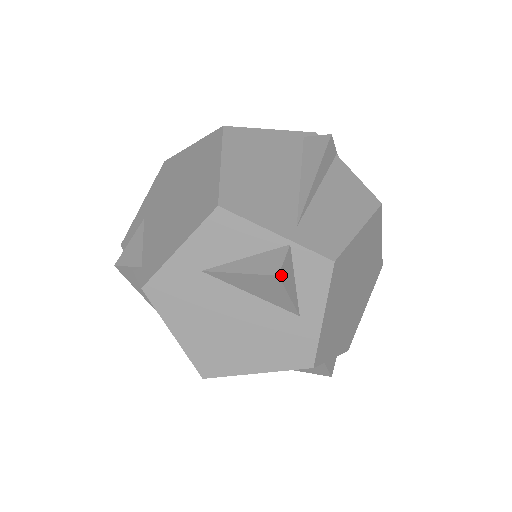
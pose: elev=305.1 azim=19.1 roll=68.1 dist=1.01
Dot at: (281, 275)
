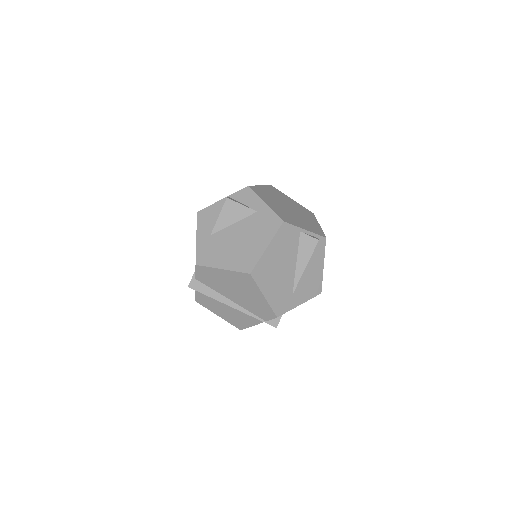
Dot at: (229, 199)
